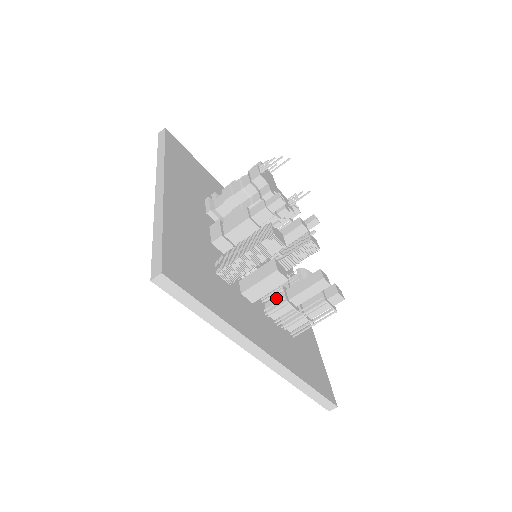
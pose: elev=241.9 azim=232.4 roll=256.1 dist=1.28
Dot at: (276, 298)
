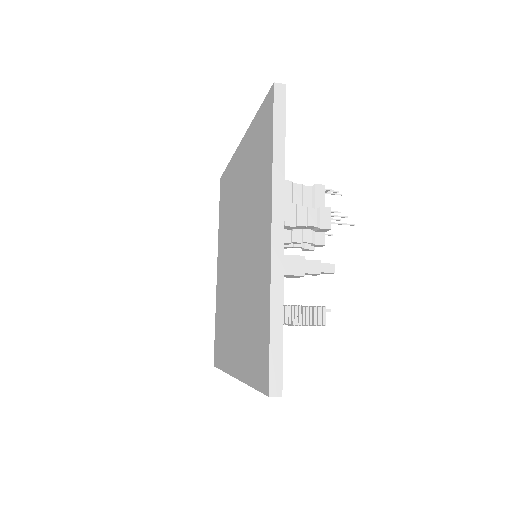
Dot at: occluded
